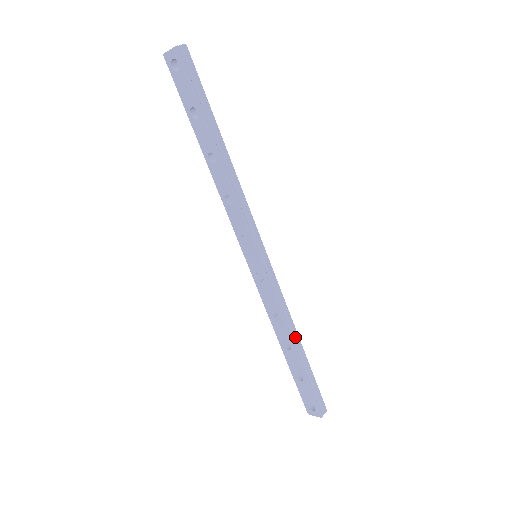
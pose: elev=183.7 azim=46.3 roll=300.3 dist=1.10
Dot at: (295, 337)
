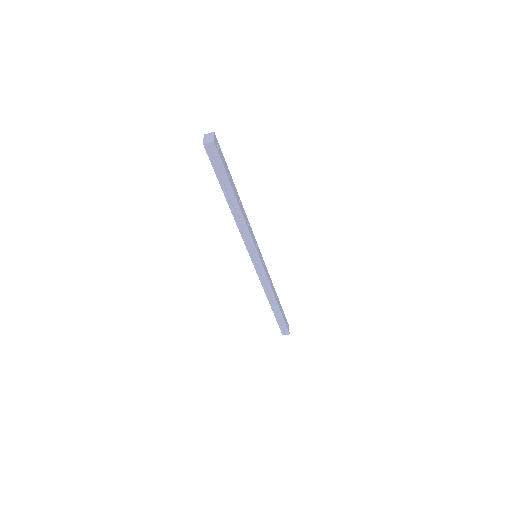
Dot at: (272, 300)
